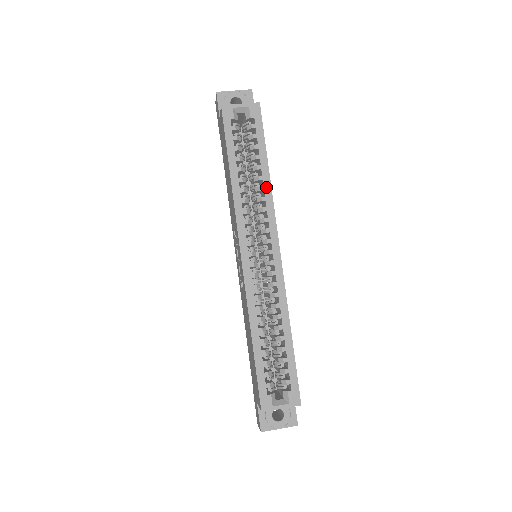
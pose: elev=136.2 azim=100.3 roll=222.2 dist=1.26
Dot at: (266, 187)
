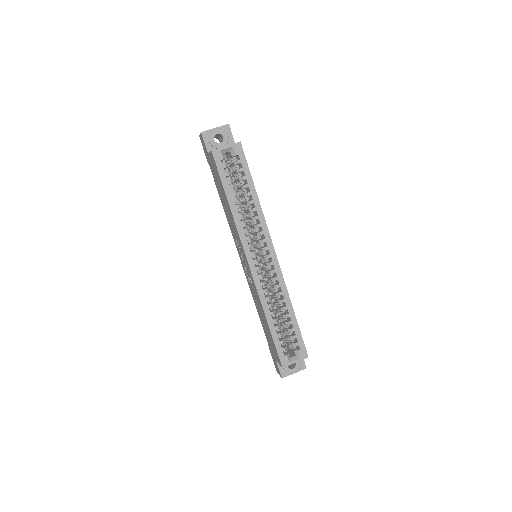
Dot at: (257, 208)
